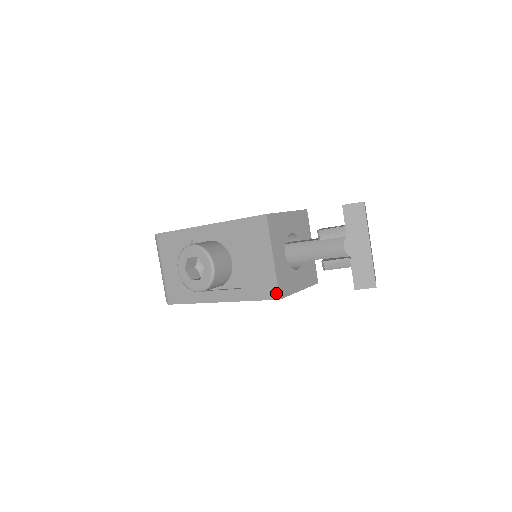
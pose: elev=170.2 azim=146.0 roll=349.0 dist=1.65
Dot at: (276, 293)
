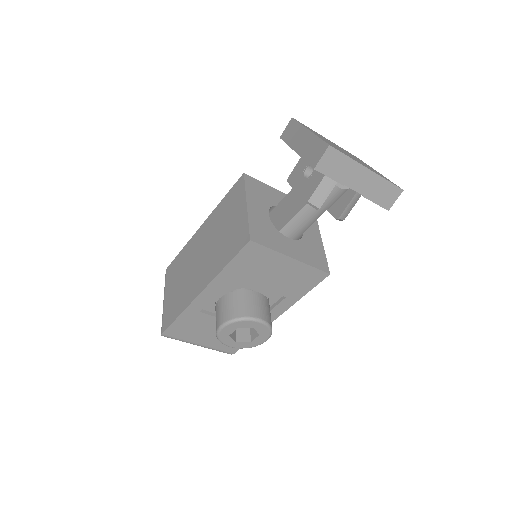
Dot at: (322, 274)
